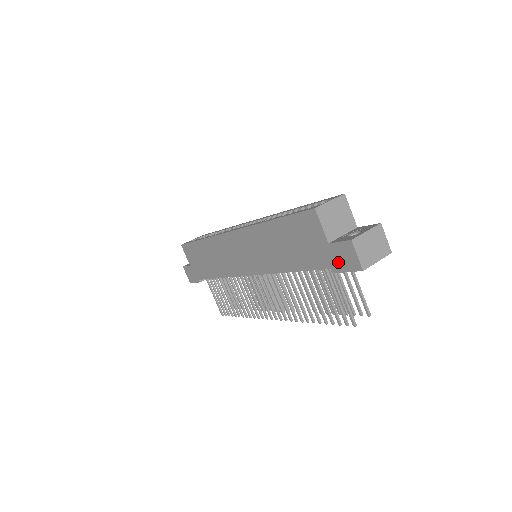
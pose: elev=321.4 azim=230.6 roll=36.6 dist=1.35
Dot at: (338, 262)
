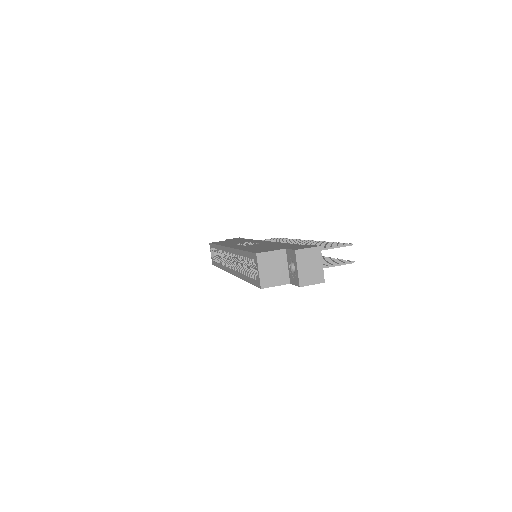
Dot at: occluded
